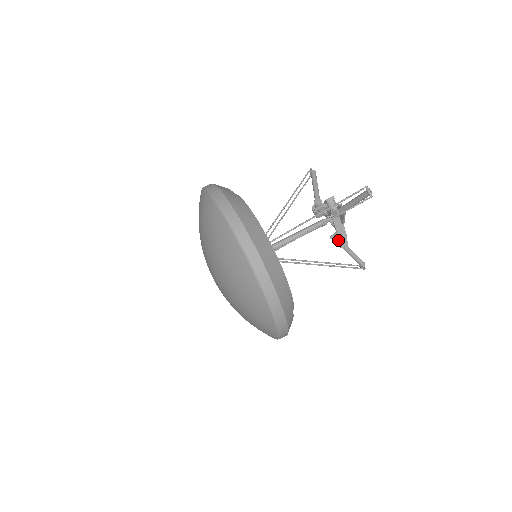
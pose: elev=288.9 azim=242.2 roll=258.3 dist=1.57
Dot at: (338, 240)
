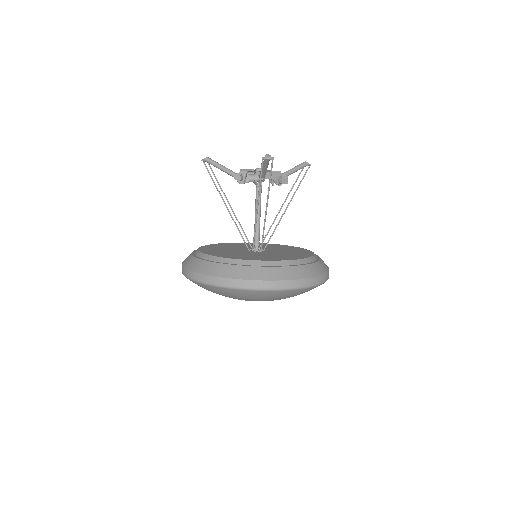
Dot at: (280, 183)
